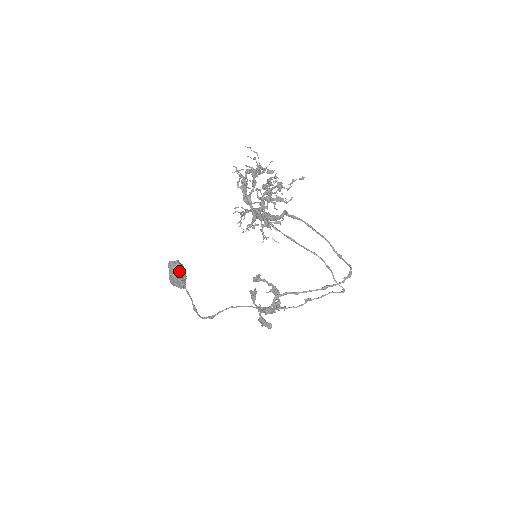
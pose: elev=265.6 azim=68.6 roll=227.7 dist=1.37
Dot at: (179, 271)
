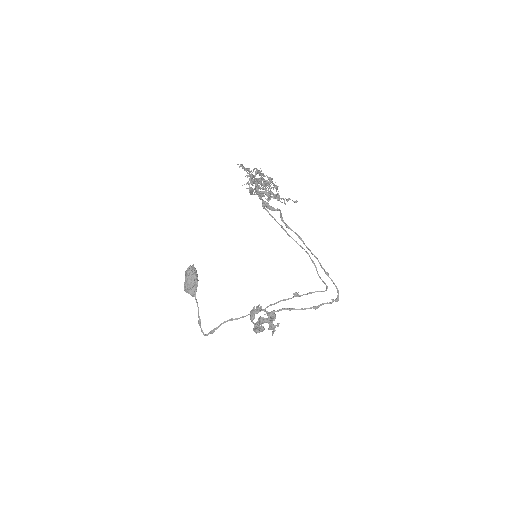
Dot at: (193, 272)
